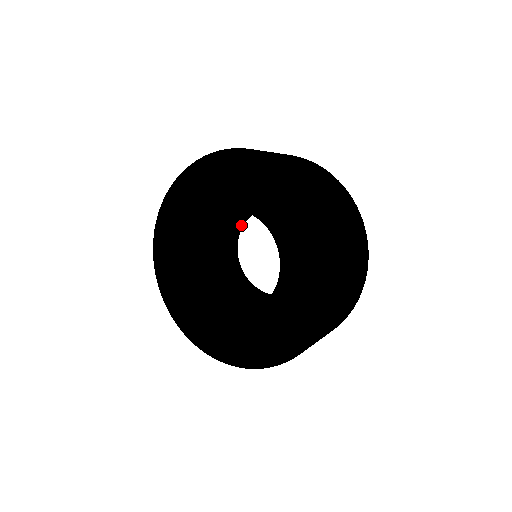
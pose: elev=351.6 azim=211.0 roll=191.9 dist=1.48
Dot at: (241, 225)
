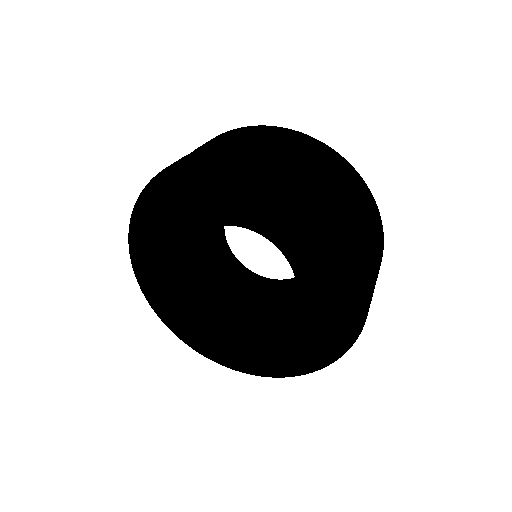
Dot at: occluded
